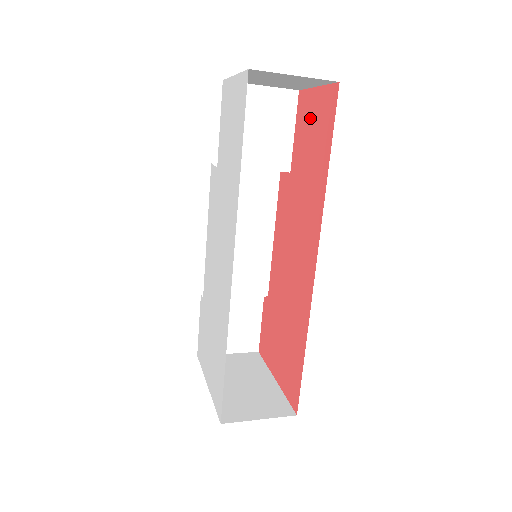
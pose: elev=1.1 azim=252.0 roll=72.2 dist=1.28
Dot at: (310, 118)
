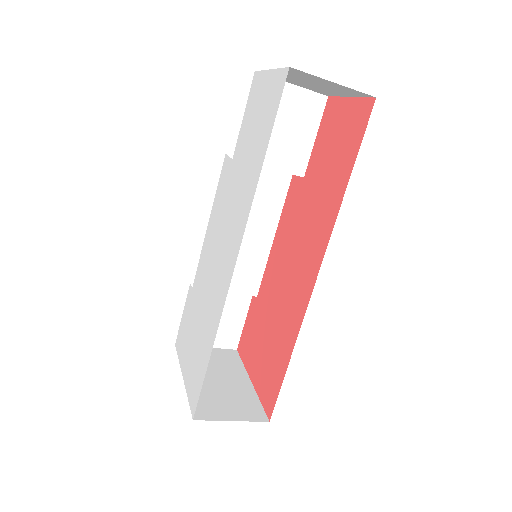
Dot at: (336, 127)
